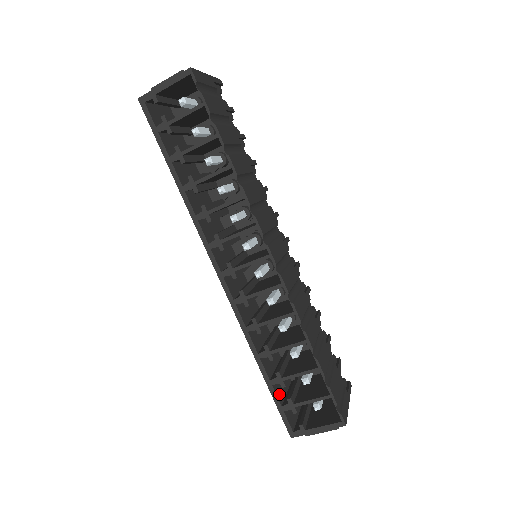
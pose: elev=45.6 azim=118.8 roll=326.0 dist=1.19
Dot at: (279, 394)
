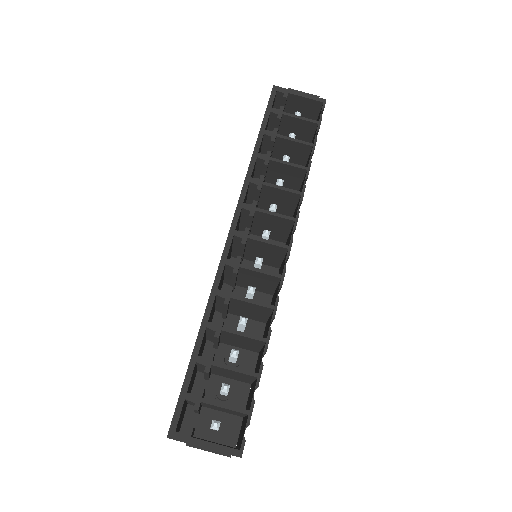
Dot at: occluded
